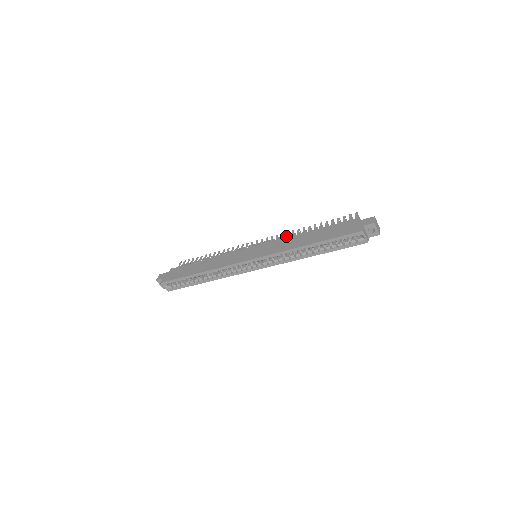
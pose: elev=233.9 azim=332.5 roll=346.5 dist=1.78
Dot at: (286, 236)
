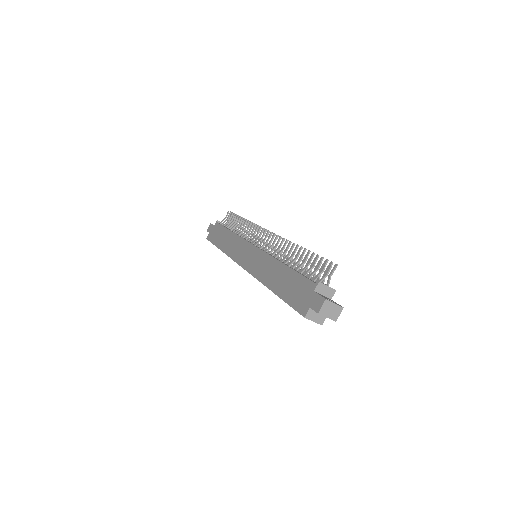
Dot at: (279, 246)
